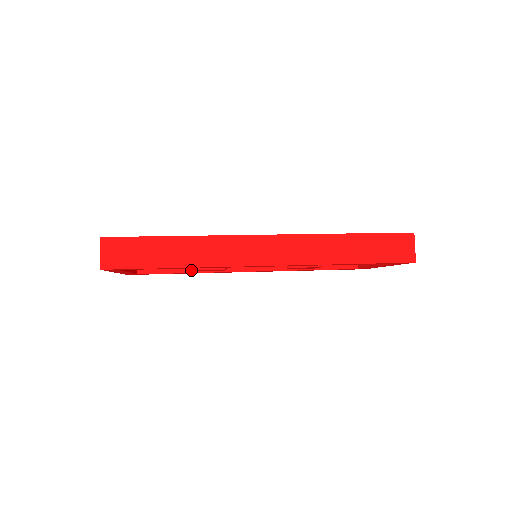
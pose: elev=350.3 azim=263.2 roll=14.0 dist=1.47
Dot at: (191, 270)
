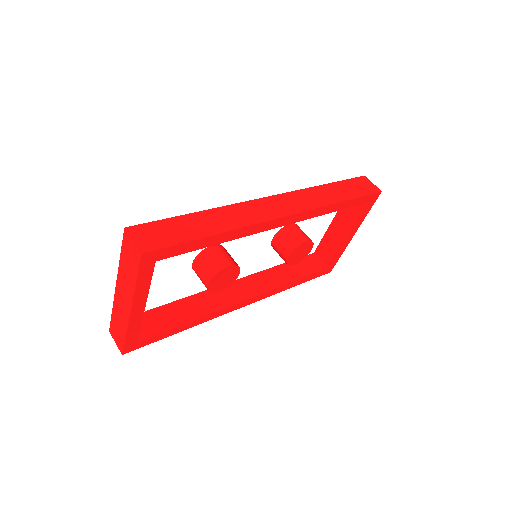
Dot at: (208, 282)
